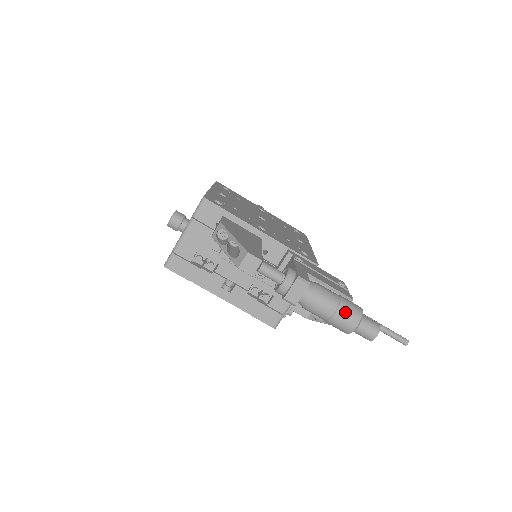
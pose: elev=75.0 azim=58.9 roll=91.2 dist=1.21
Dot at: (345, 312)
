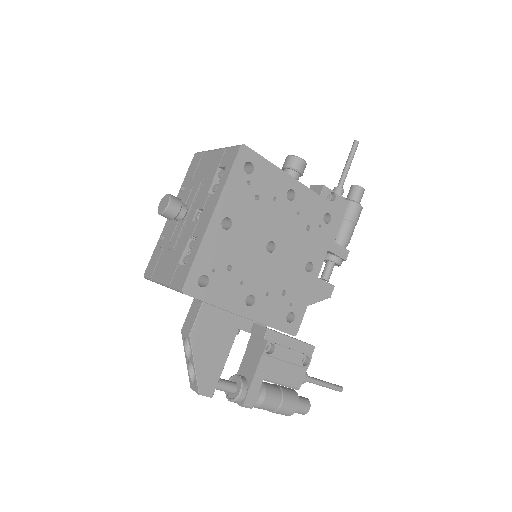
Dot at: (278, 413)
